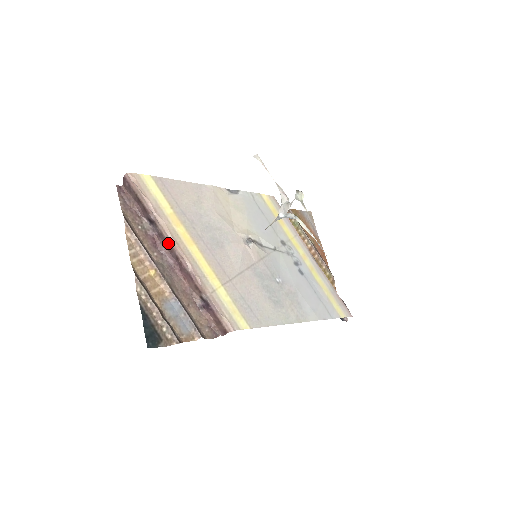
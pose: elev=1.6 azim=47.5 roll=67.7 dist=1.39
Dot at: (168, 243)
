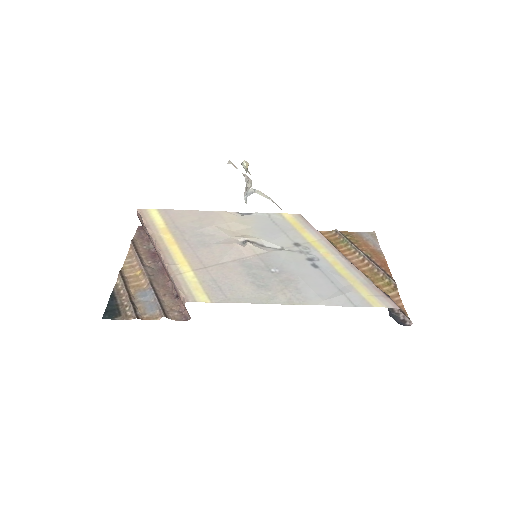
Dot at: occluded
